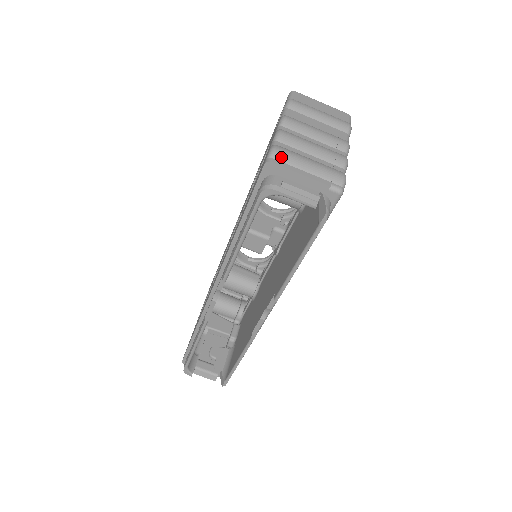
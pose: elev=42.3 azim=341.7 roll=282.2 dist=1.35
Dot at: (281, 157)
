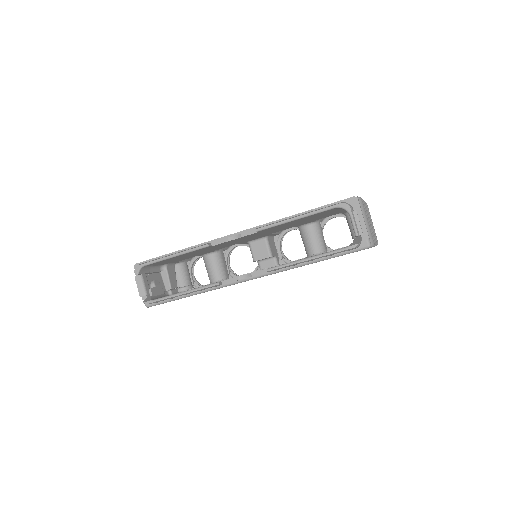
Dot at: (361, 203)
